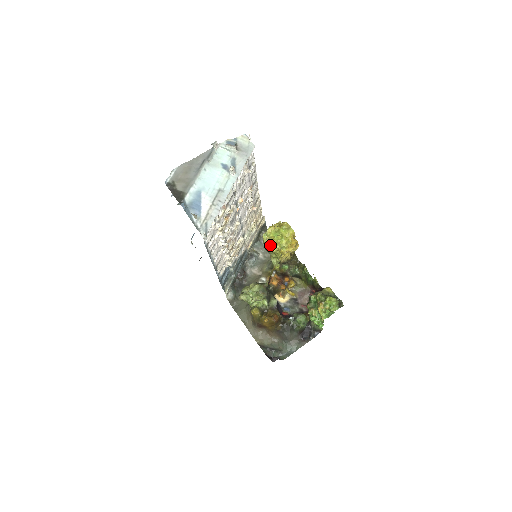
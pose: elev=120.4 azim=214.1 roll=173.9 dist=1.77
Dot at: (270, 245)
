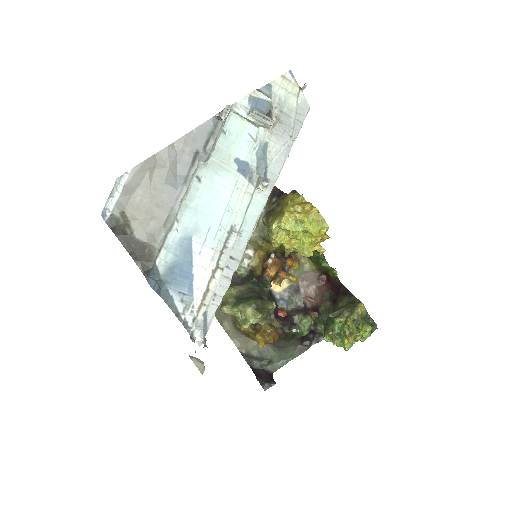
Dot at: (282, 240)
